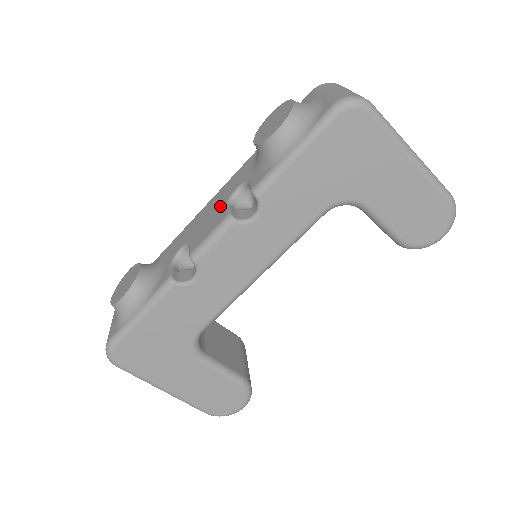
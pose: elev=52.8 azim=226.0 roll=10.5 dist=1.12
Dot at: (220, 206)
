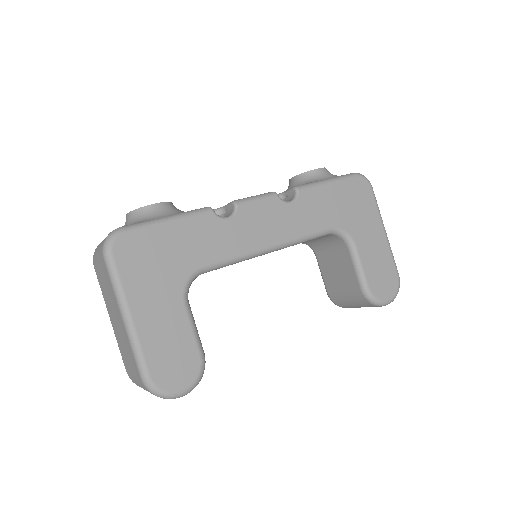
Dot at: occluded
